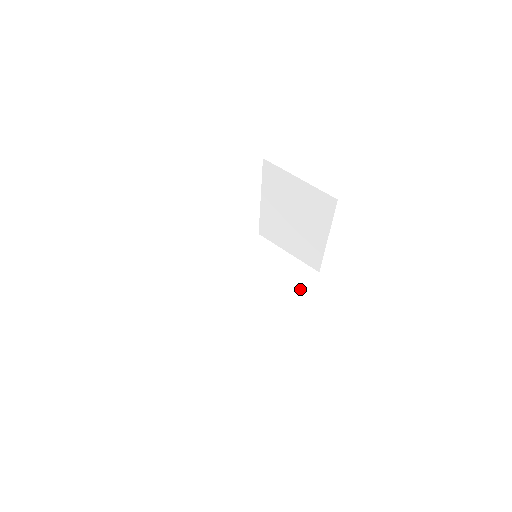
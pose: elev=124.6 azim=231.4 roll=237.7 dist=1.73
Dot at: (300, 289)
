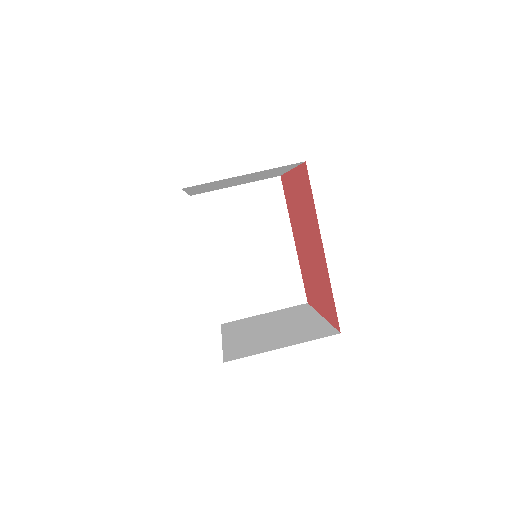
Dot at: (284, 210)
